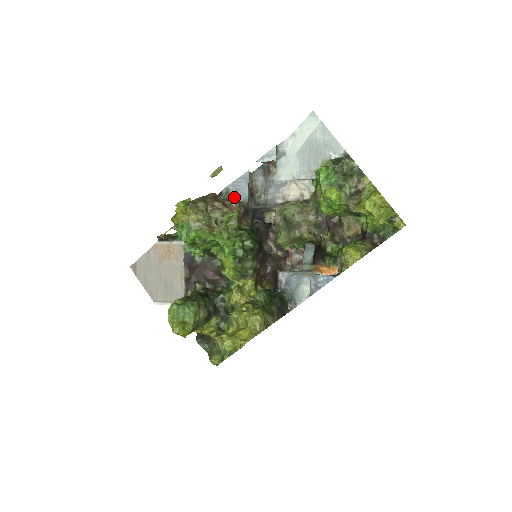
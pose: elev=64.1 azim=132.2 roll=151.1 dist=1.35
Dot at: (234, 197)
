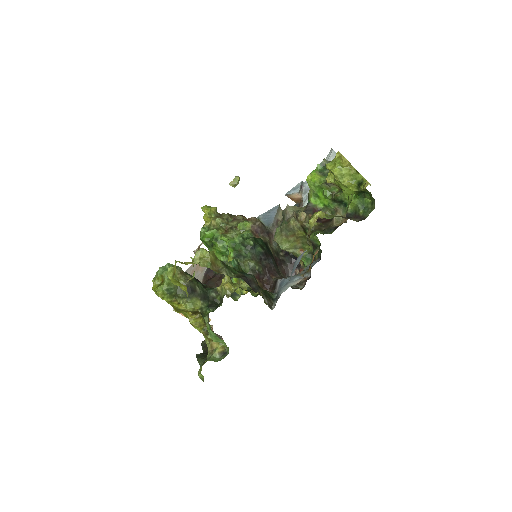
Dot at: occluded
